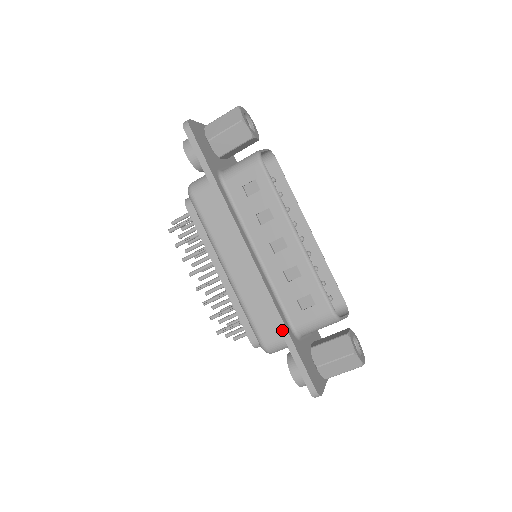
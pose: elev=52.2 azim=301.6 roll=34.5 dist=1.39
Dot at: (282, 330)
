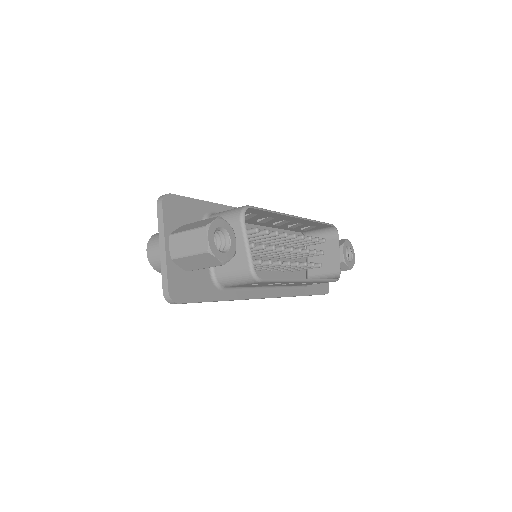
Dot at: occluded
